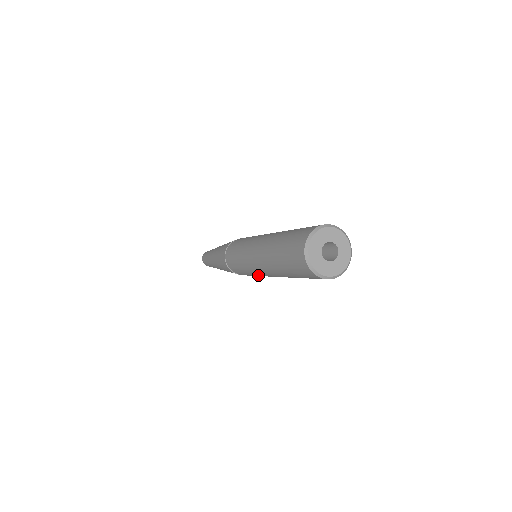
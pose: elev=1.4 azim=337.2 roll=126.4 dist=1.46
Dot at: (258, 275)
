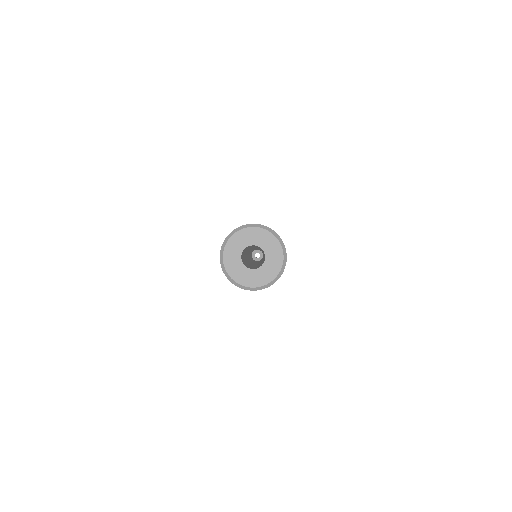
Dot at: occluded
